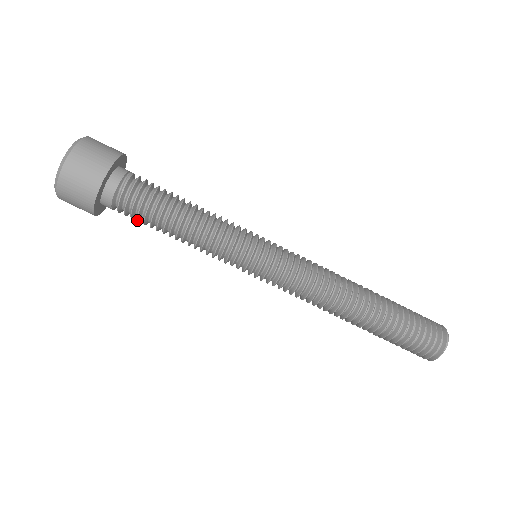
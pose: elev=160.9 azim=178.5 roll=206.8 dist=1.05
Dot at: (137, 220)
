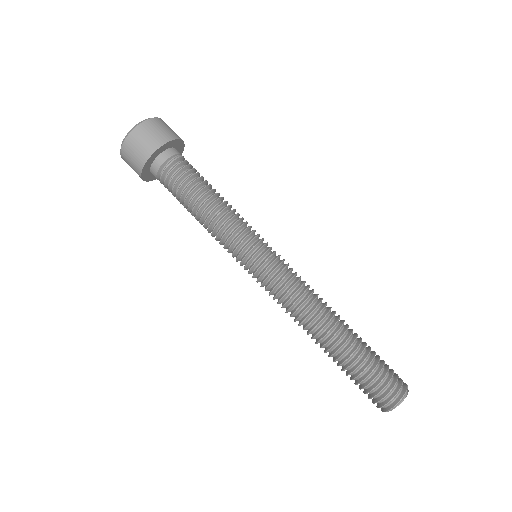
Dot at: (172, 192)
